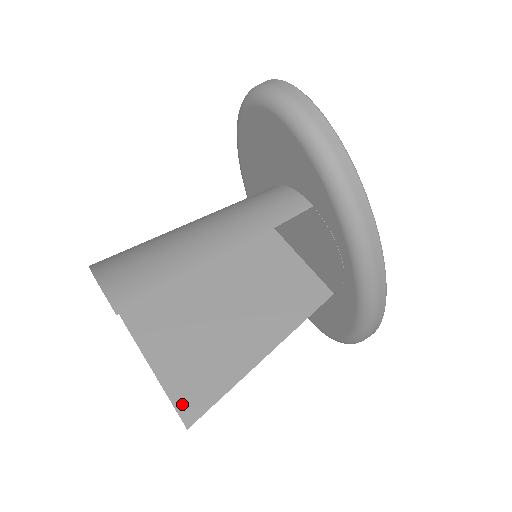
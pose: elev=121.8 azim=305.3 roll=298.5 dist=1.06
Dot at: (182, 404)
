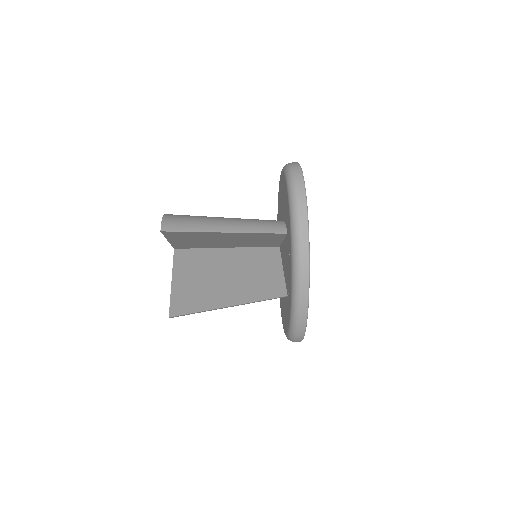
Dot at: (174, 306)
